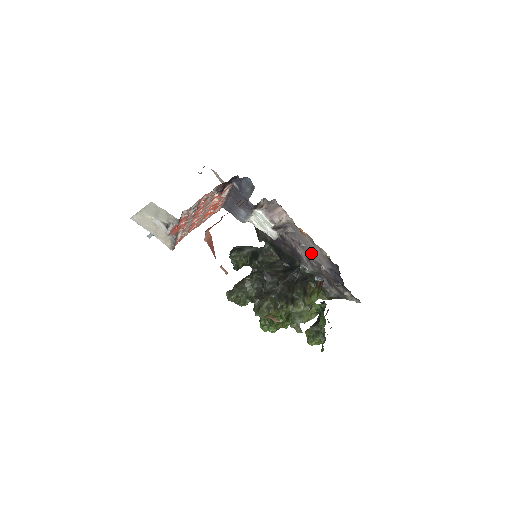
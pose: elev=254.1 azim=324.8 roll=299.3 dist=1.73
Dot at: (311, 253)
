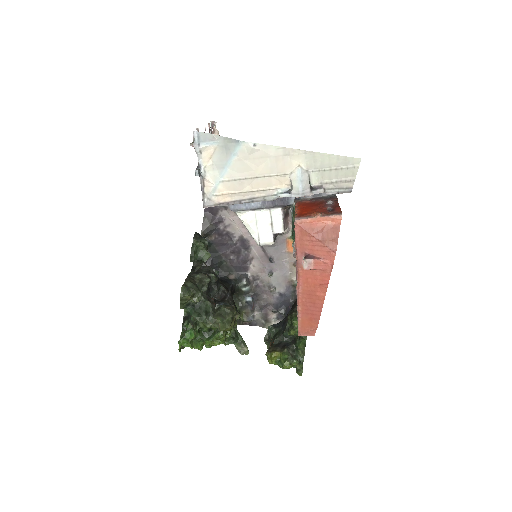
Dot at: (273, 272)
